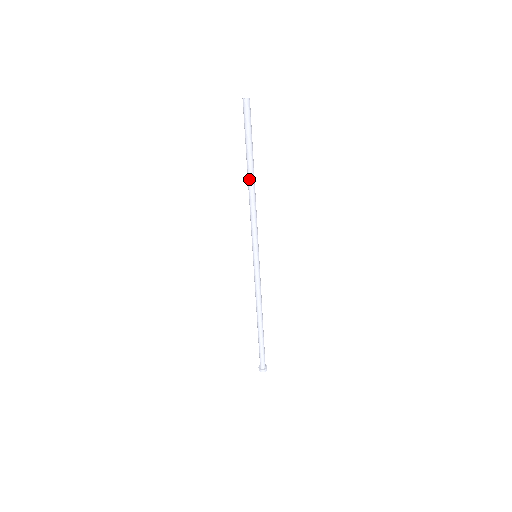
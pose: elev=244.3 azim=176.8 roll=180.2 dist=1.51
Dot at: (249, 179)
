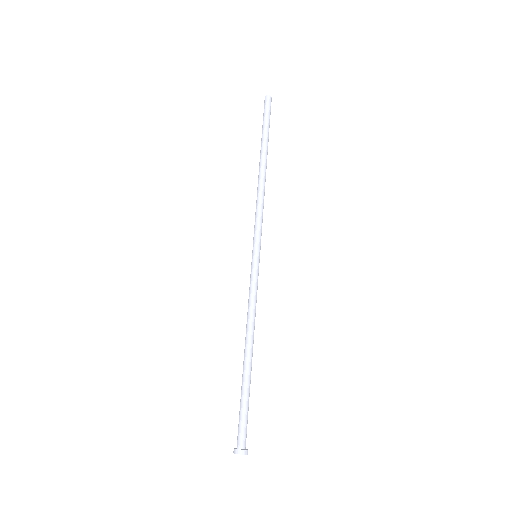
Dot at: (261, 165)
